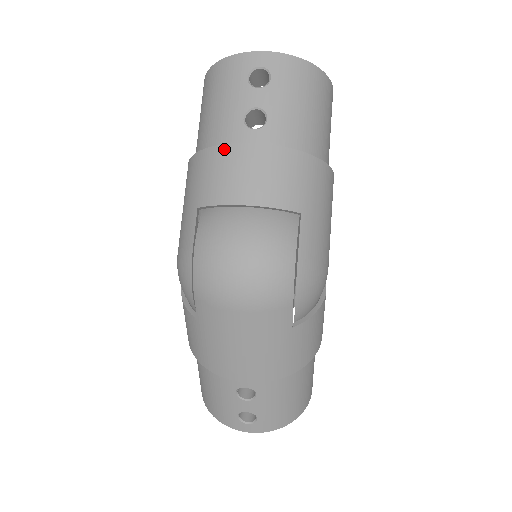
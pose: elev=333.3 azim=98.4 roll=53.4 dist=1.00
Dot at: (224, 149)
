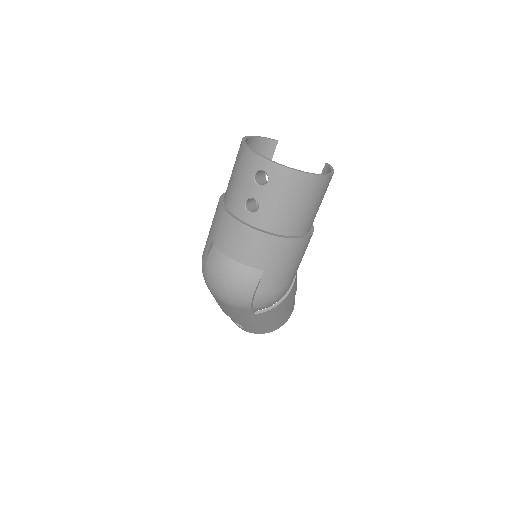
Dot at: (229, 218)
